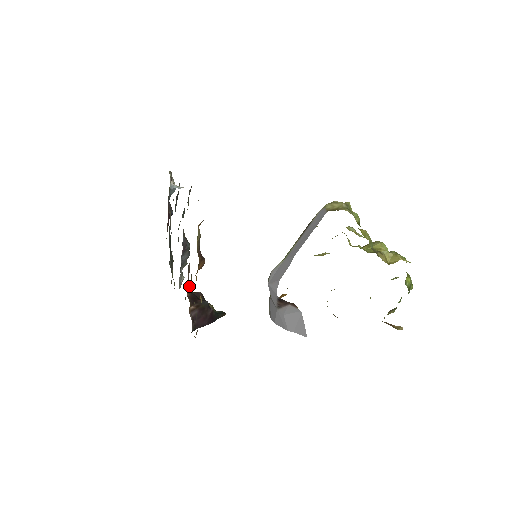
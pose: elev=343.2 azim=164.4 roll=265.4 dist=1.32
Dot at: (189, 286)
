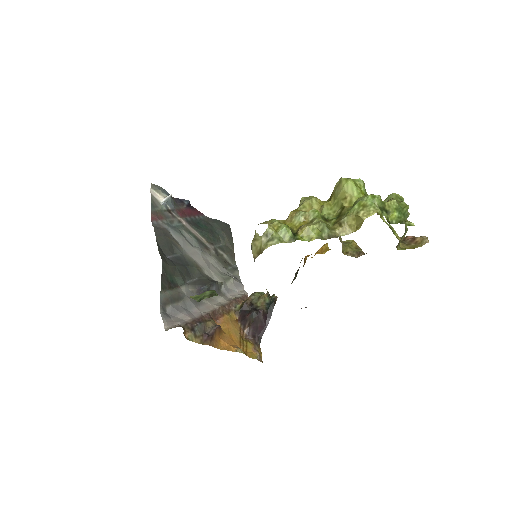
Dot at: (234, 306)
